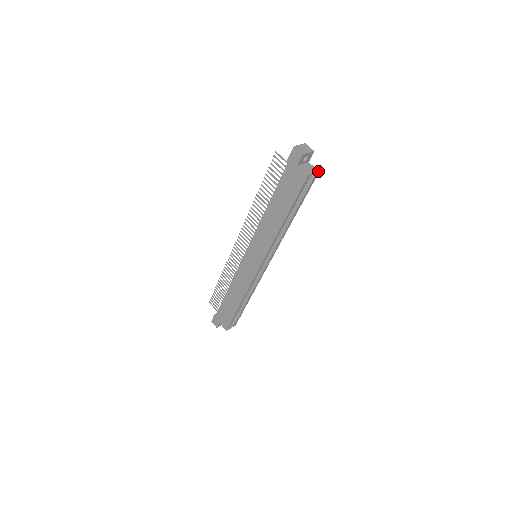
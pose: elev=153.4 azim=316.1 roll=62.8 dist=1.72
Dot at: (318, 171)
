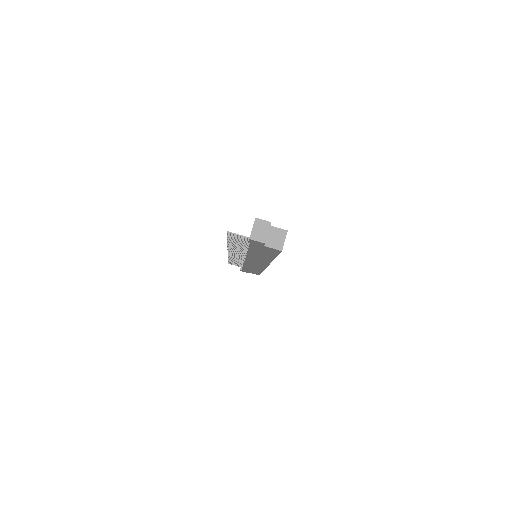
Dot at: (286, 231)
